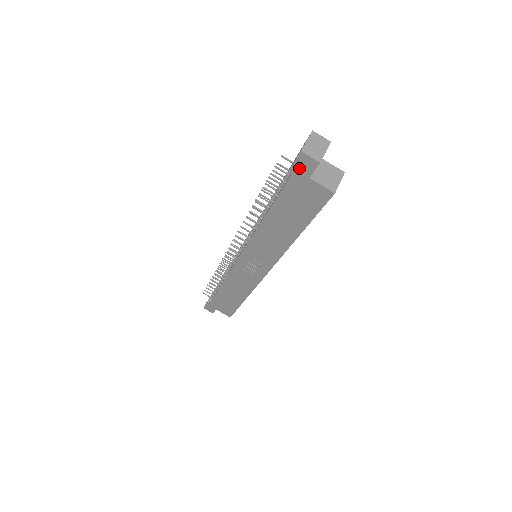
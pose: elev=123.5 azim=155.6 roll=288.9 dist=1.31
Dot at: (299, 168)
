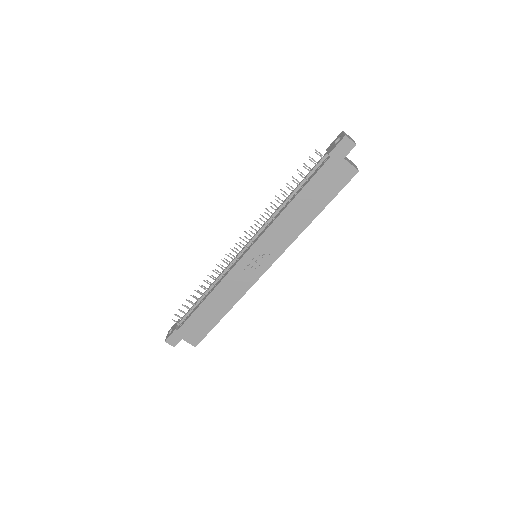
Dot at: (339, 150)
